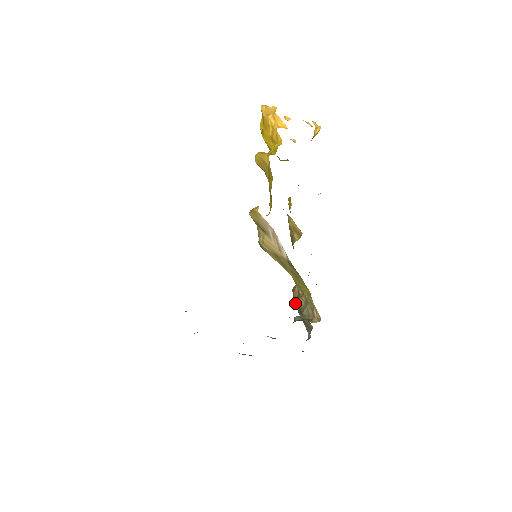
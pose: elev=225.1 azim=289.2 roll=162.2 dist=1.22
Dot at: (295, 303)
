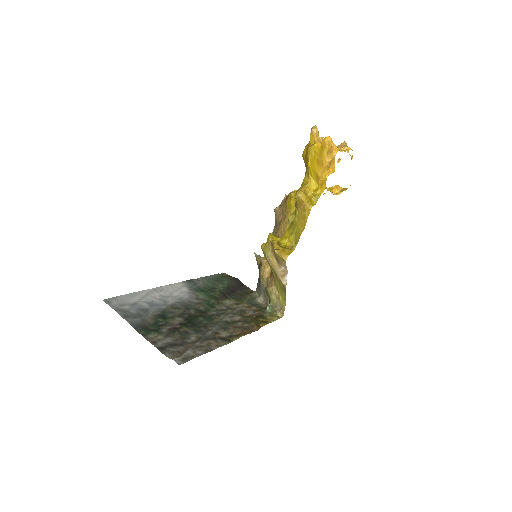
Dot at: (263, 278)
